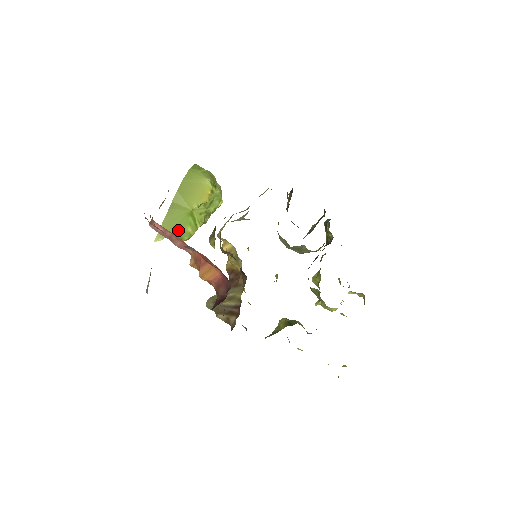
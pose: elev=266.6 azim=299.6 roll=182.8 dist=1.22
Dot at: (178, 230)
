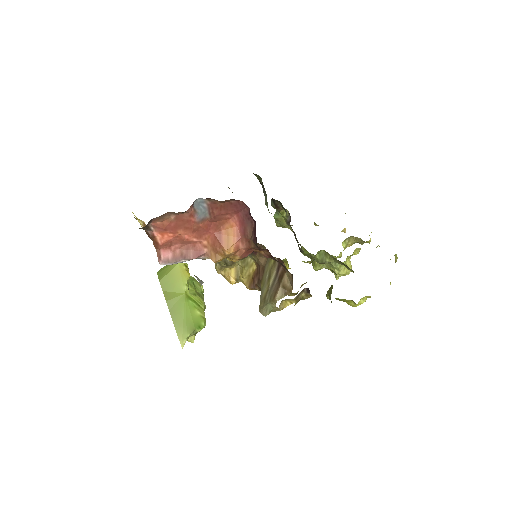
Dot at: (191, 320)
